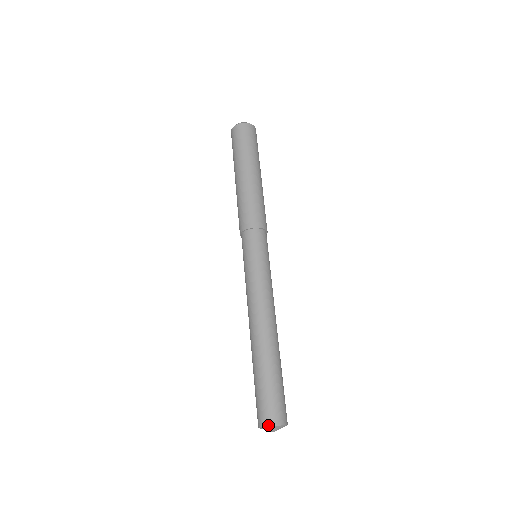
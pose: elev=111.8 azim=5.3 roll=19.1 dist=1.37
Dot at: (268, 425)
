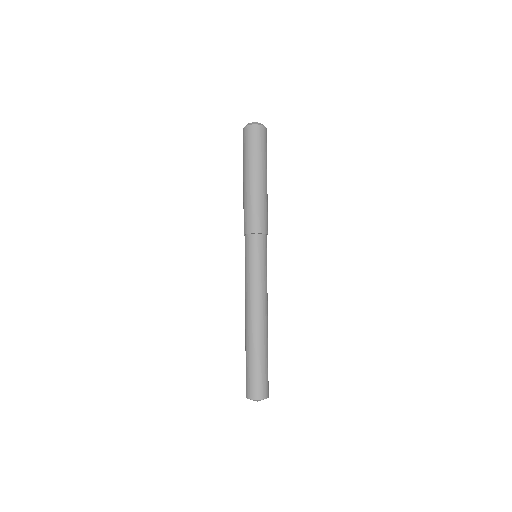
Dot at: (246, 397)
